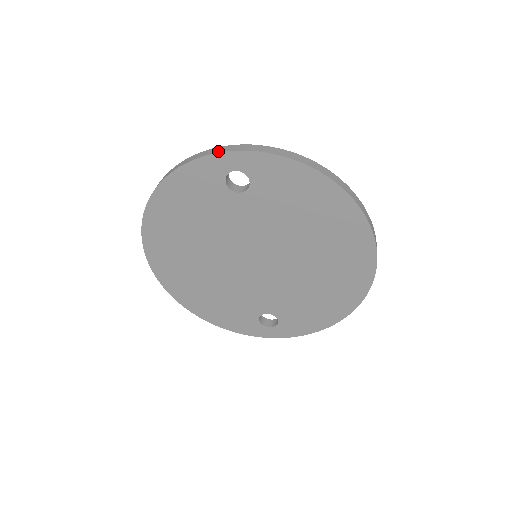
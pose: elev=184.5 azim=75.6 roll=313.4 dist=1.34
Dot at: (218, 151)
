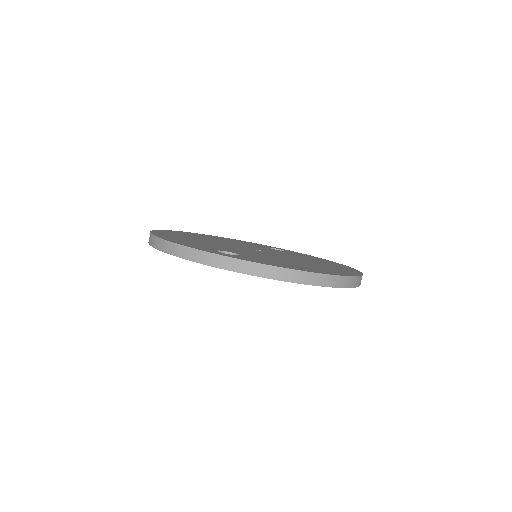
Dot at: (202, 261)
